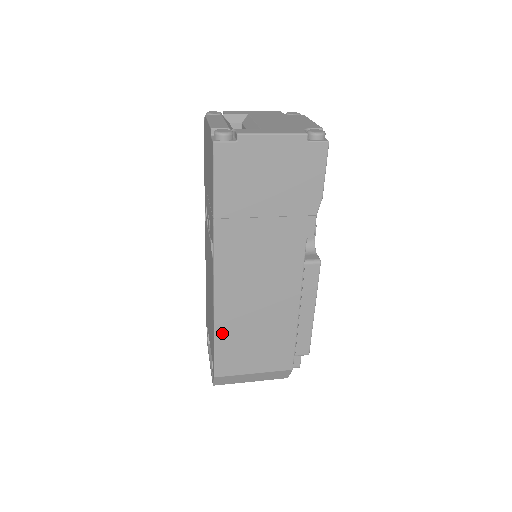
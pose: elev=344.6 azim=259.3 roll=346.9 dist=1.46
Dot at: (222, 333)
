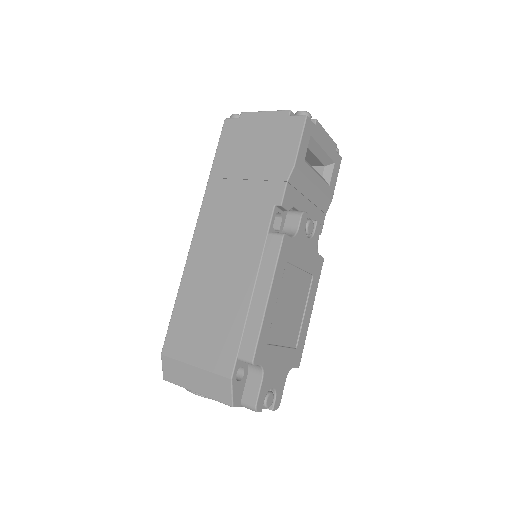
Dot at: (183, 298)
